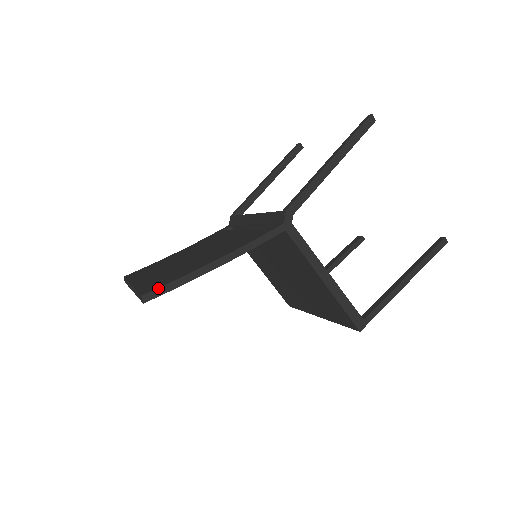
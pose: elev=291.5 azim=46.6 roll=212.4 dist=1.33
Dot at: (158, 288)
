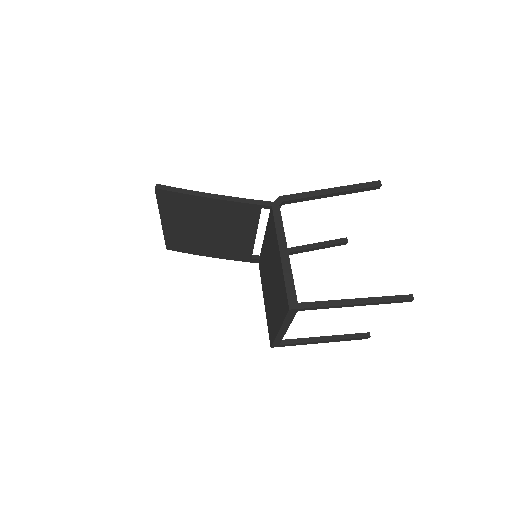
Dot at: (169, 186)
